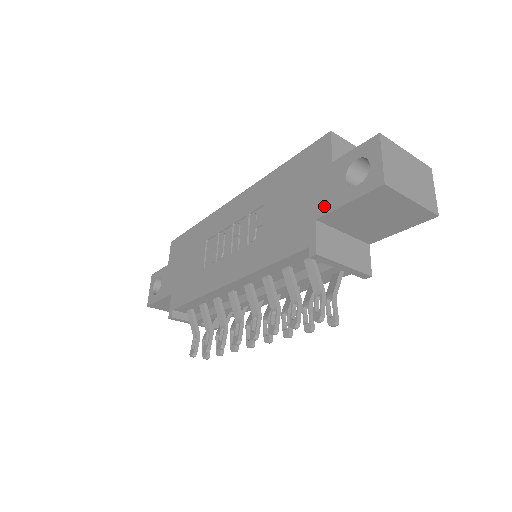
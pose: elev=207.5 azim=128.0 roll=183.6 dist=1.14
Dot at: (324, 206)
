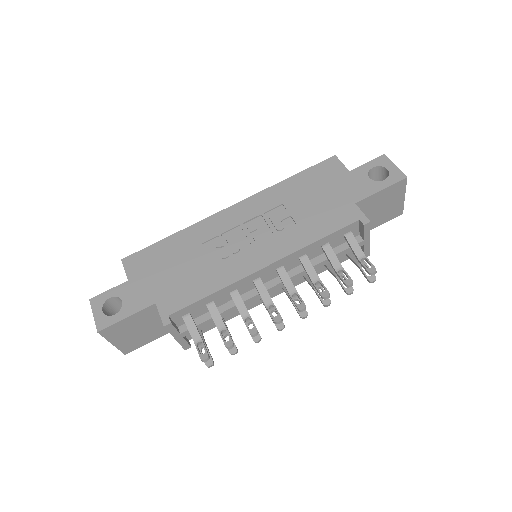
Dot at: (359, 195)
